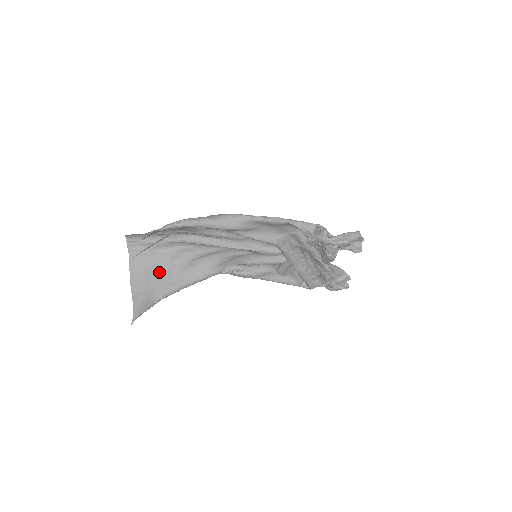
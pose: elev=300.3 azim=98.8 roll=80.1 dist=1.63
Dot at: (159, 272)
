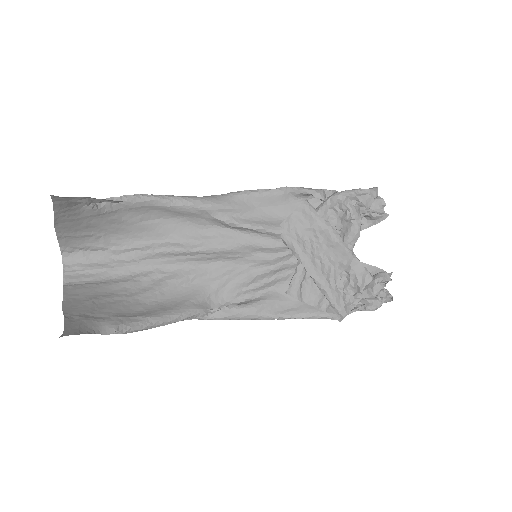
Dot at: (111, 301)
